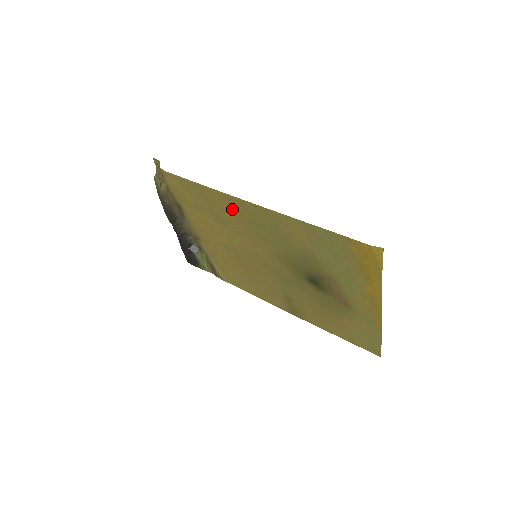
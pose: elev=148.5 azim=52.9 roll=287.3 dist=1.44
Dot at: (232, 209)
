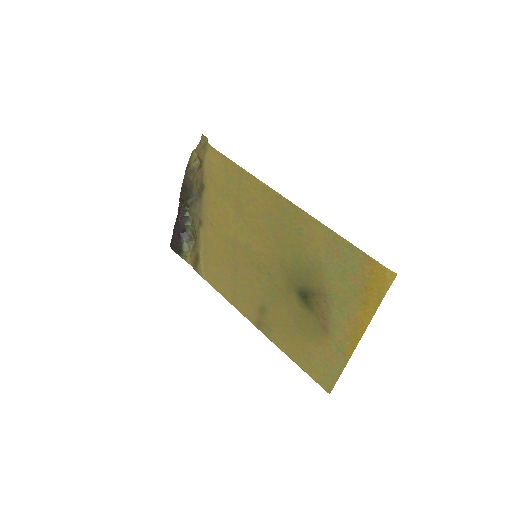
Dot at: (262, 201)
